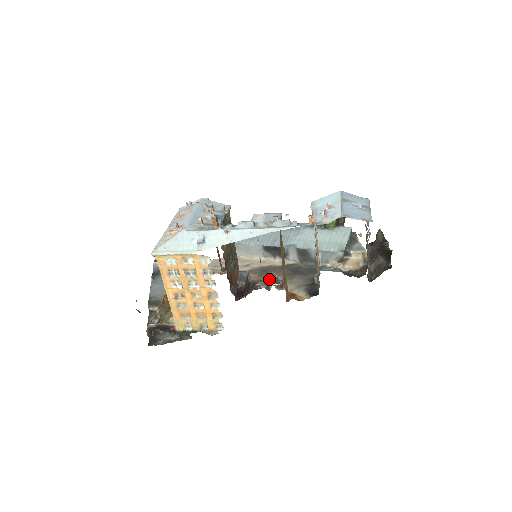
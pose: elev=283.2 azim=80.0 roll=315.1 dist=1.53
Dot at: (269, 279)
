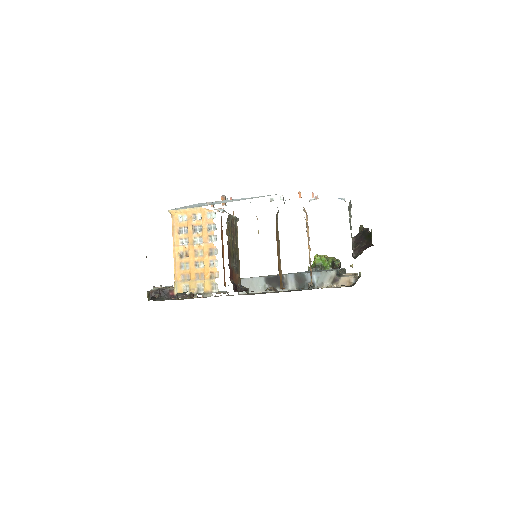
Dot at: occluded
